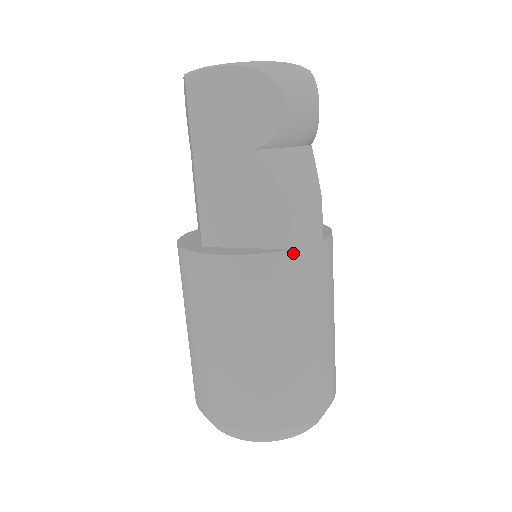
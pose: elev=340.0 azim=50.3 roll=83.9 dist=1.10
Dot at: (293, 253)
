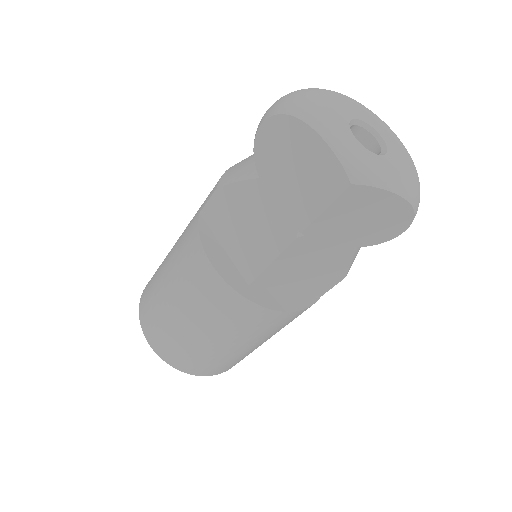
Dot at: (319, 298)
